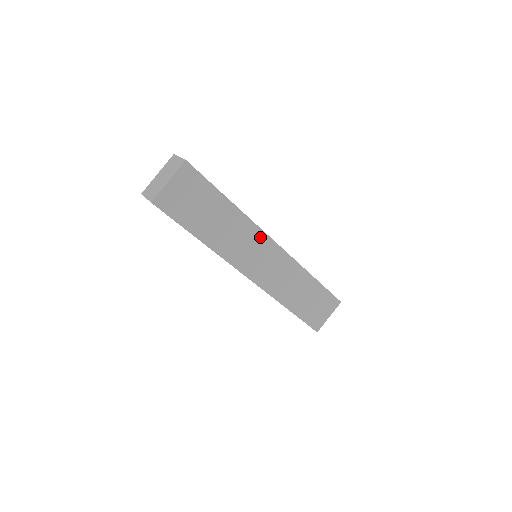
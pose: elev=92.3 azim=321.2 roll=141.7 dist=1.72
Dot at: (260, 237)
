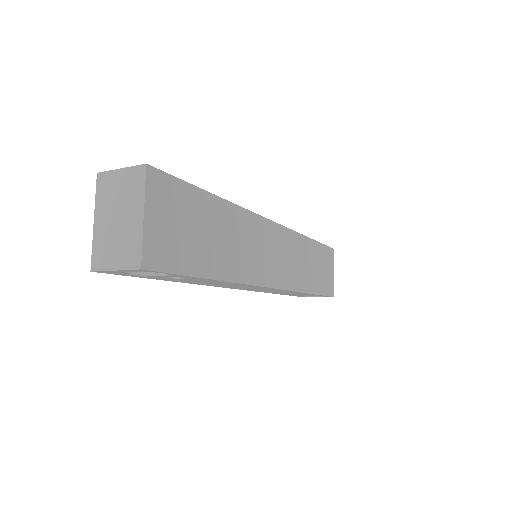
Dot at: (260, 226)
